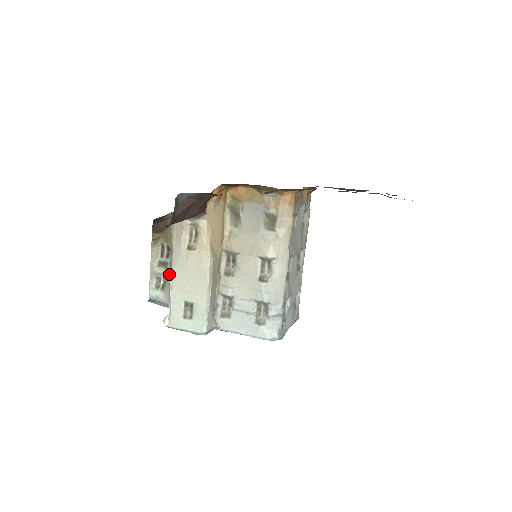
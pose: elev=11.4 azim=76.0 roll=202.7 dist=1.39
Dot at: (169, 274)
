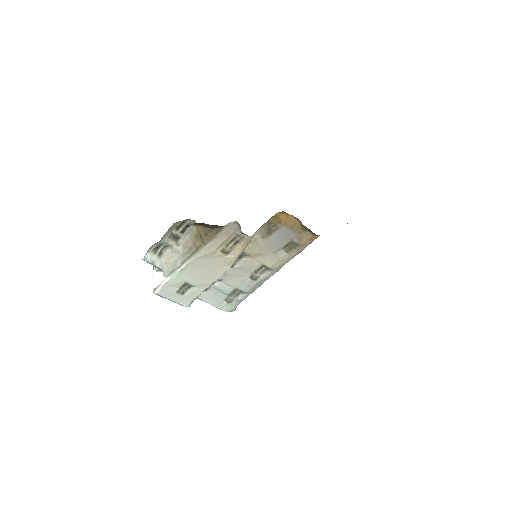
Dot at: (179, 251)
